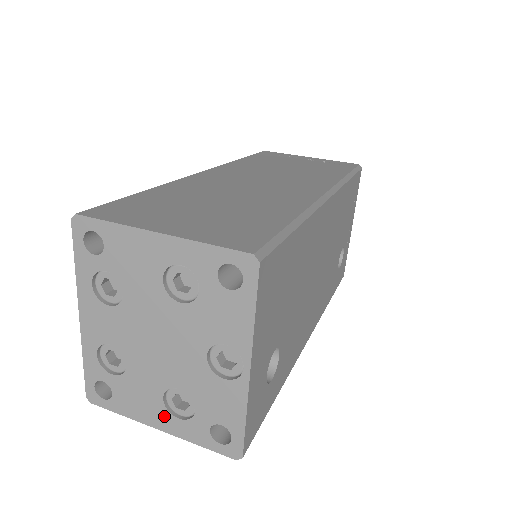
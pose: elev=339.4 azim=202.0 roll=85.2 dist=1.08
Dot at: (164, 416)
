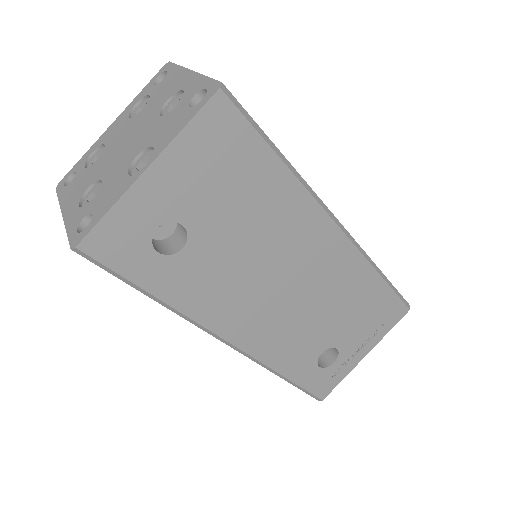
Dot at: (75, 203)
